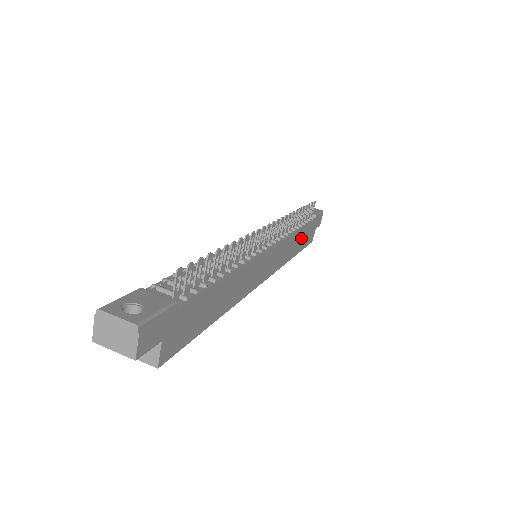
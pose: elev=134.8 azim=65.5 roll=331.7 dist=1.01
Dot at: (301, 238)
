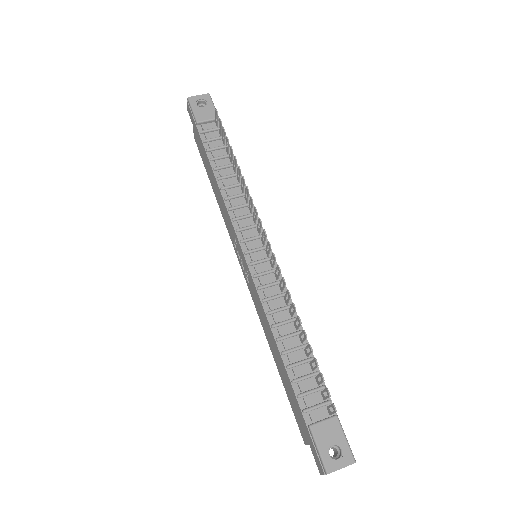
Dot at: occluded
